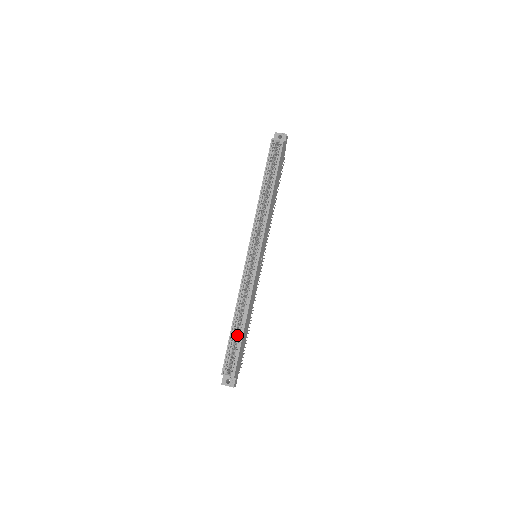
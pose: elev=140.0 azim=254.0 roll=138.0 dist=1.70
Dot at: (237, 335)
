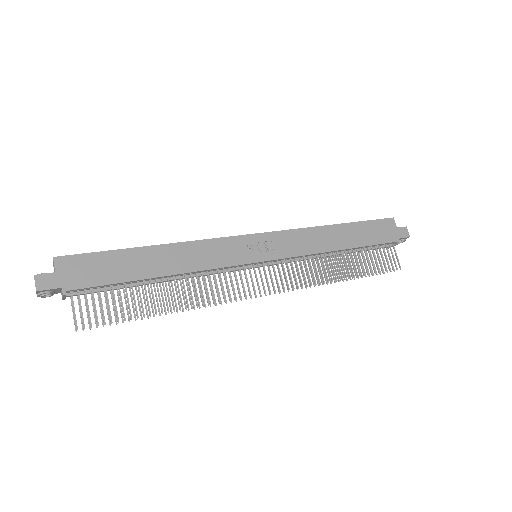
Dot at: occluded
